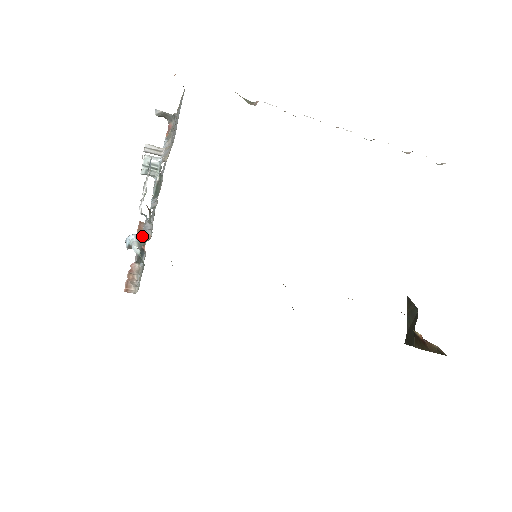
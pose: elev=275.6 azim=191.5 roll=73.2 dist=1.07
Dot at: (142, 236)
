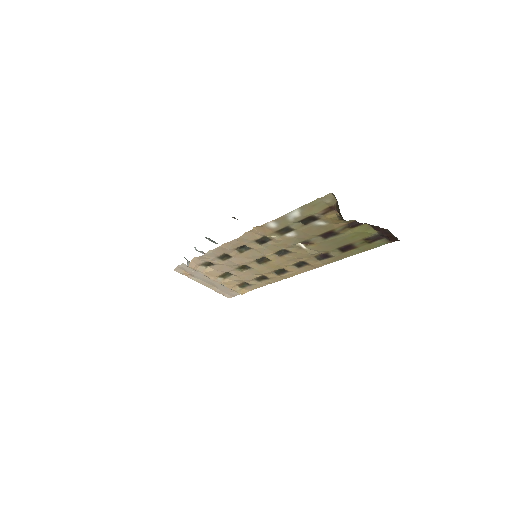
Dot at: occluded
